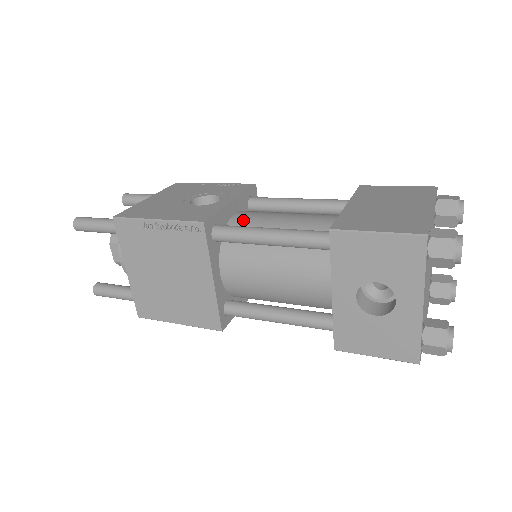
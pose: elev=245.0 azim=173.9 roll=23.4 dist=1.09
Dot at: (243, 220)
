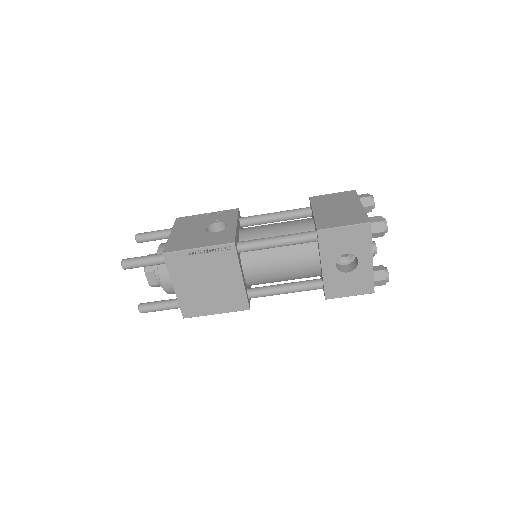
Dot at: (248, 235)
